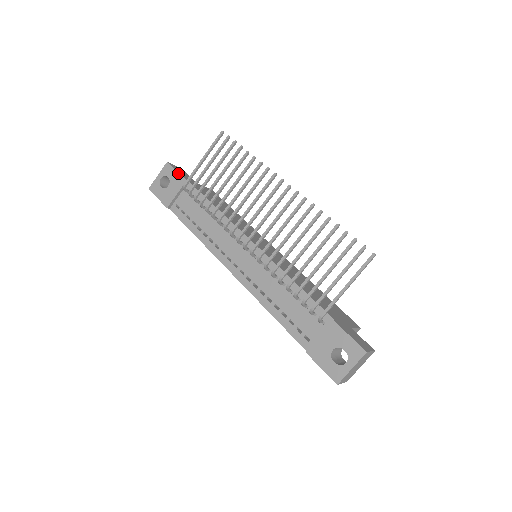
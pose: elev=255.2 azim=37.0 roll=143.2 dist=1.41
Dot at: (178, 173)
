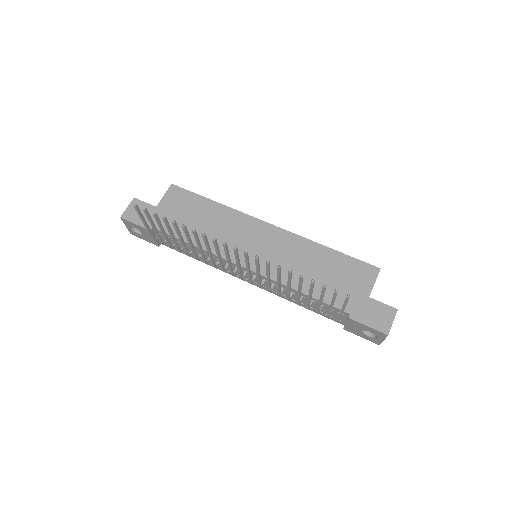
Dot at: (138, 226)
